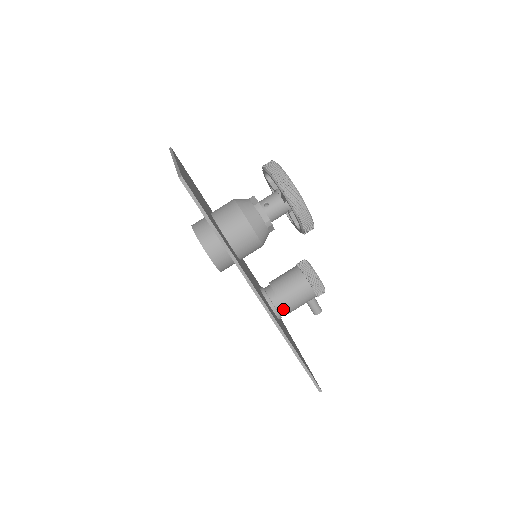
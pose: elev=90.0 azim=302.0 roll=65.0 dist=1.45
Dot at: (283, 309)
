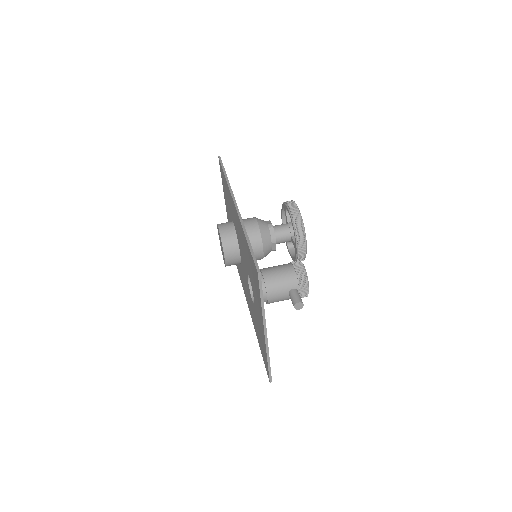
Dot at: (261, 278)
